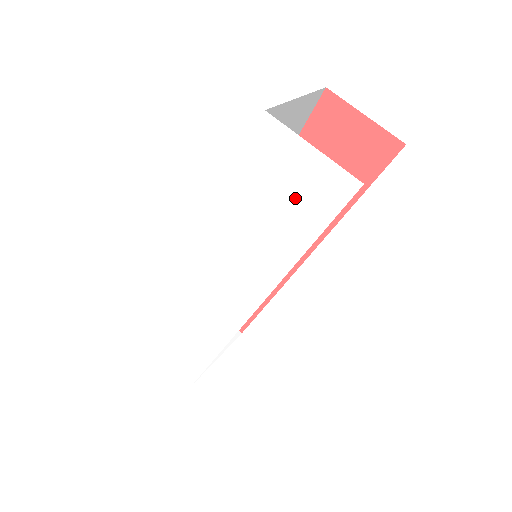
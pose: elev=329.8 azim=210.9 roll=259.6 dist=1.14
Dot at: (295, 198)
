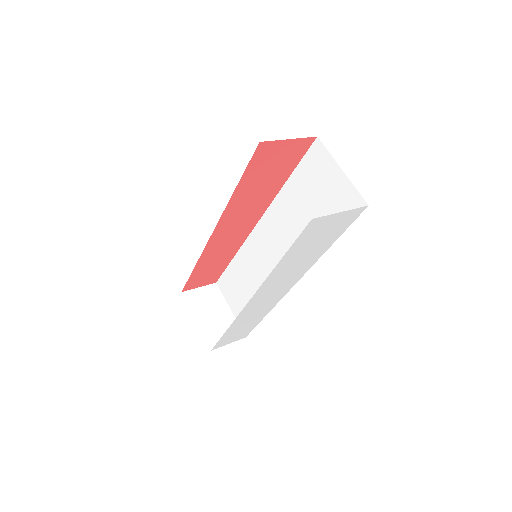
Dot at: (328, 234)
